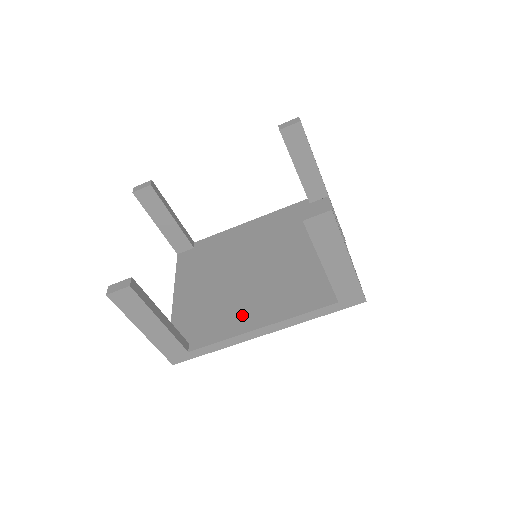
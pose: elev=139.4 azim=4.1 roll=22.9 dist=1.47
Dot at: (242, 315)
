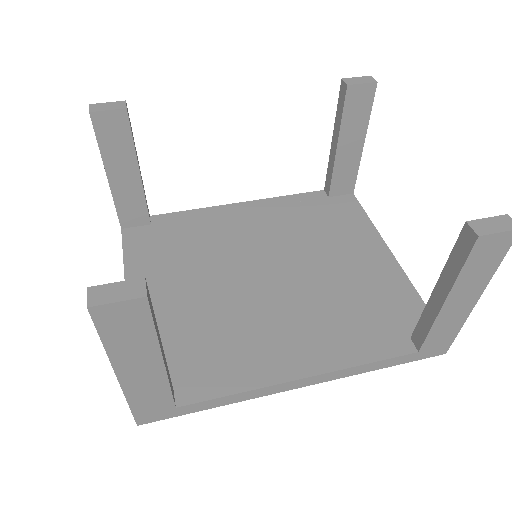
Dot at: (265, 351)
